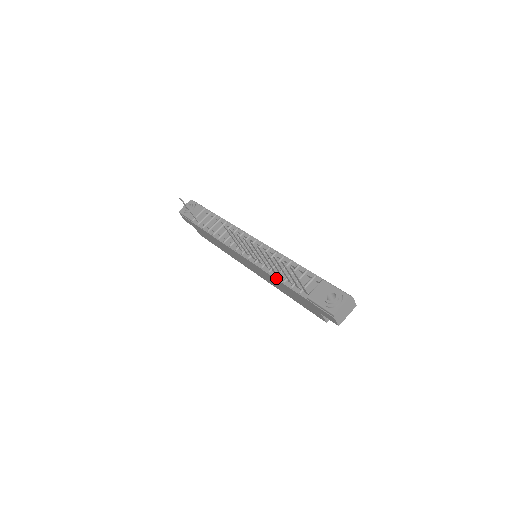
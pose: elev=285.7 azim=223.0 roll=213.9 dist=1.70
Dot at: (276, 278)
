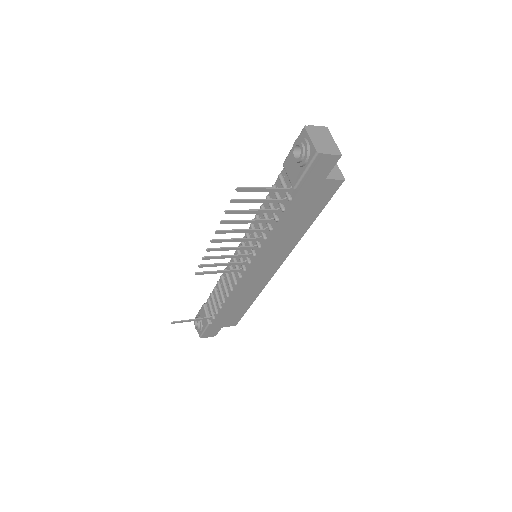
Dot at: (272, 230)
